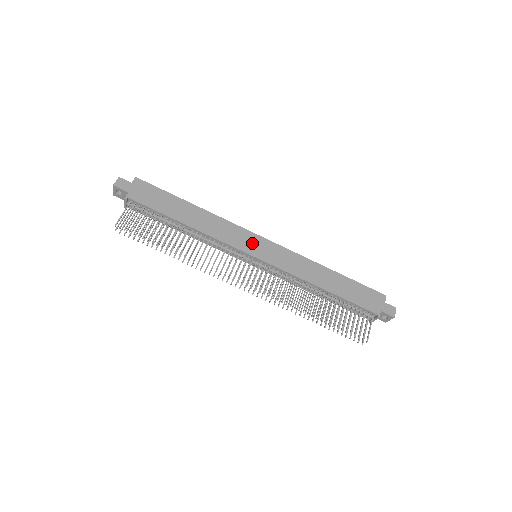
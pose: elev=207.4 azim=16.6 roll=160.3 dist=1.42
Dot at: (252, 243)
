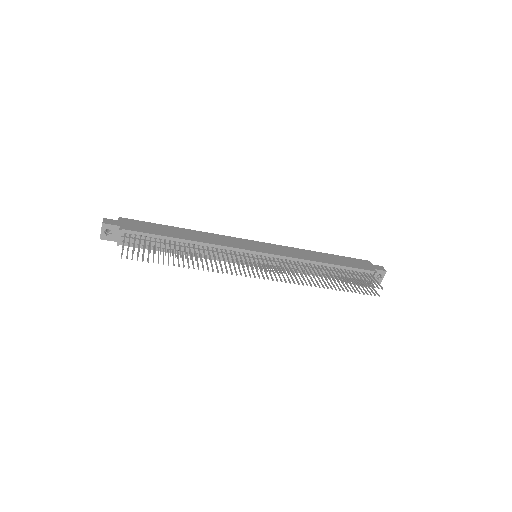
Dot at: (249, 244)
